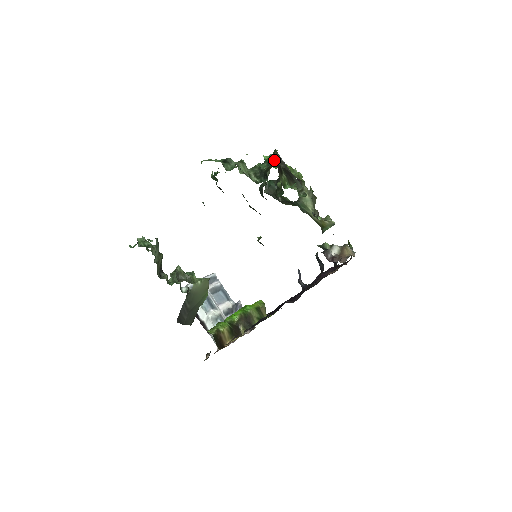
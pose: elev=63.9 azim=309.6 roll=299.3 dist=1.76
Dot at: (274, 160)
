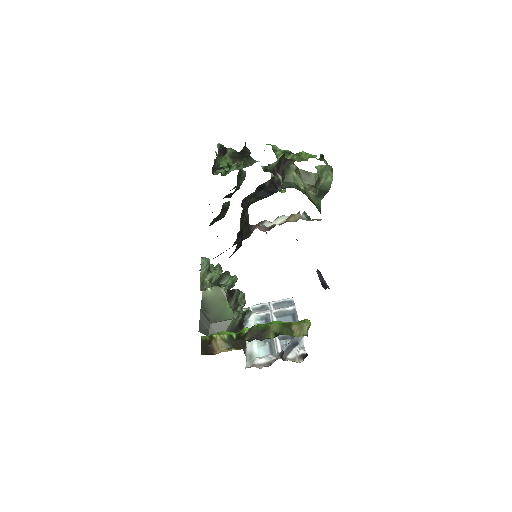
Dot at: occluded
